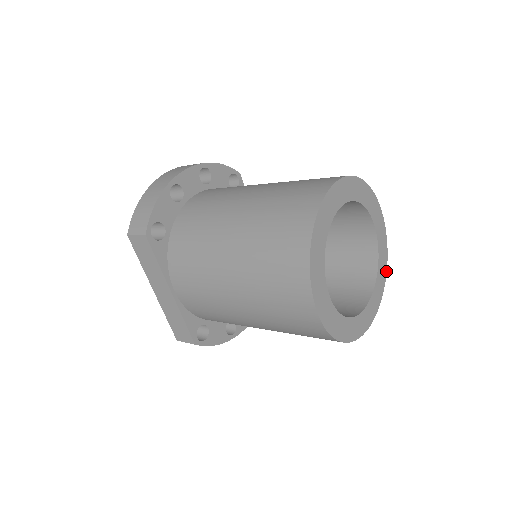
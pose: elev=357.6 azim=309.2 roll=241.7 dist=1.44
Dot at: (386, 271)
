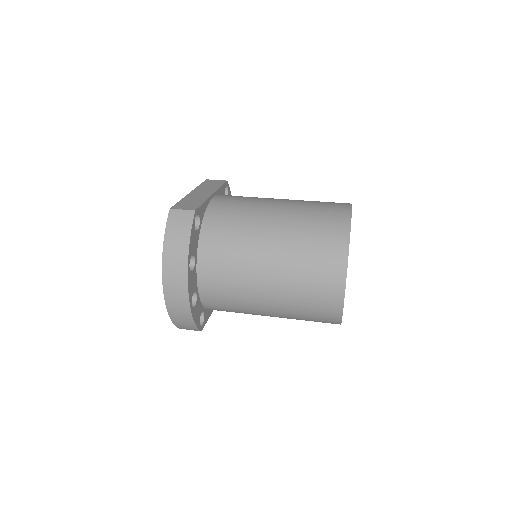
Dot at: occluded
